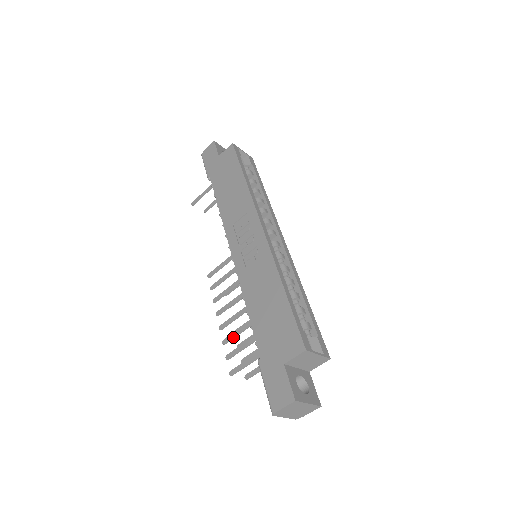
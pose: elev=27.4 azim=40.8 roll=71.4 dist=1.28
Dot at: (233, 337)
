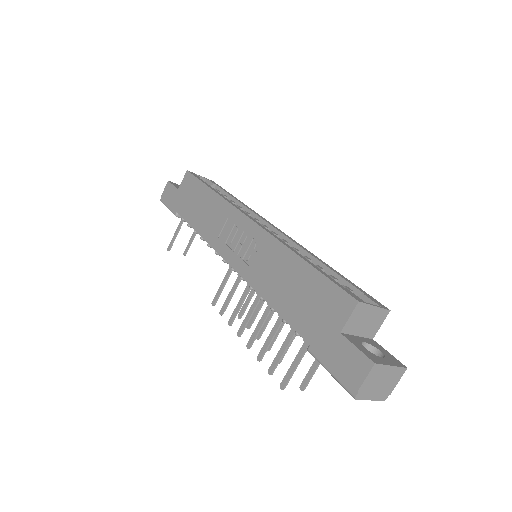
Dot at: (267, 346)
